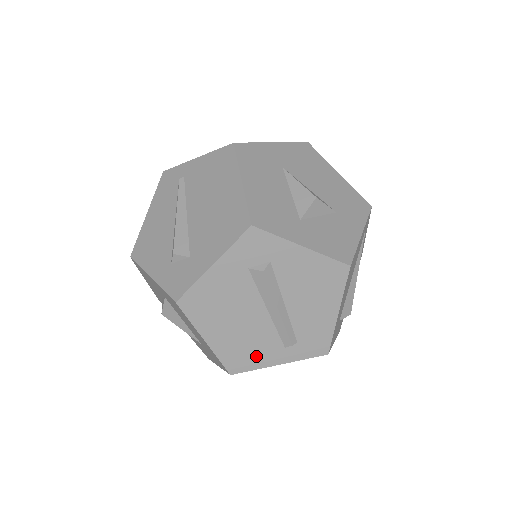
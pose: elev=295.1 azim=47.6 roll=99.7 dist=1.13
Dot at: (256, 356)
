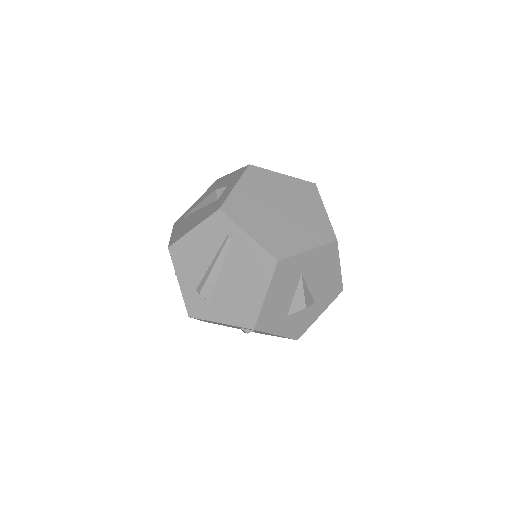
Dot at: occluded
